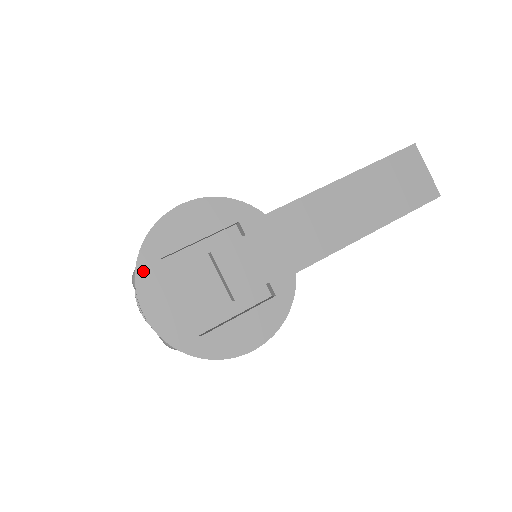
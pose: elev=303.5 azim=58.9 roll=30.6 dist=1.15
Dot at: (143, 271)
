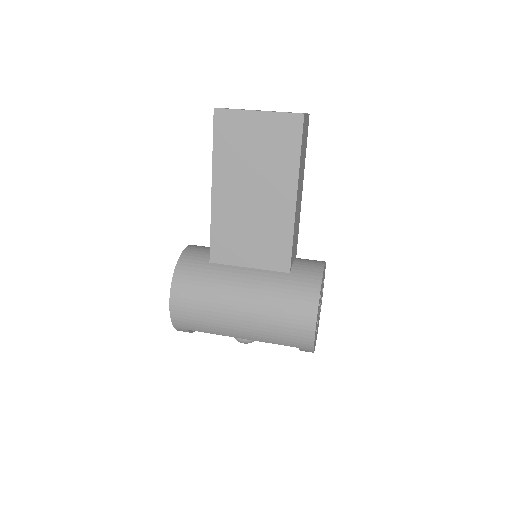
Dot at: occluded
